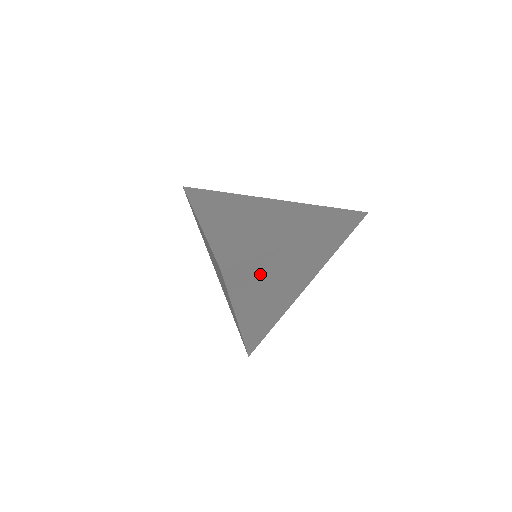
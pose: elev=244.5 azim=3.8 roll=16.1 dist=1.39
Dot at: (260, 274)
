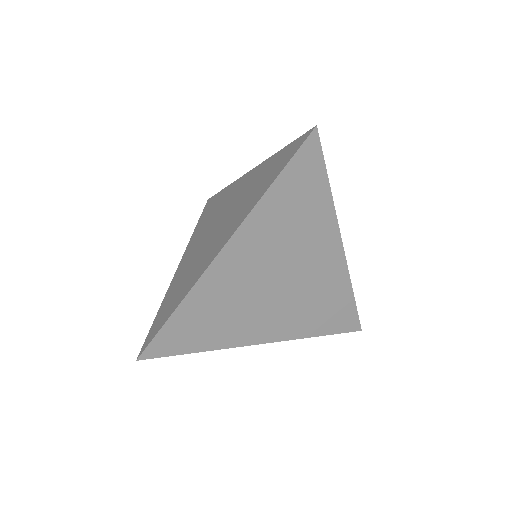
Dot at: (209, 316)
